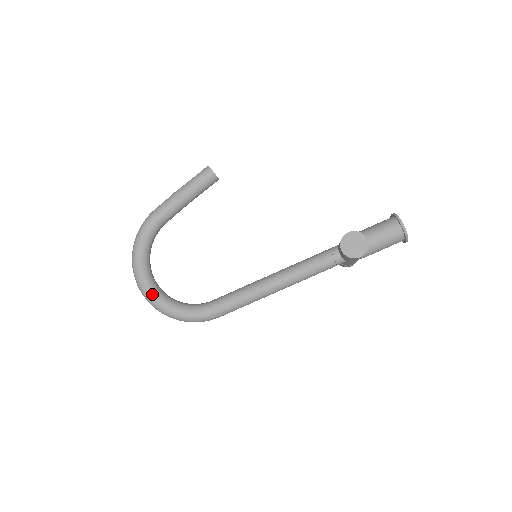
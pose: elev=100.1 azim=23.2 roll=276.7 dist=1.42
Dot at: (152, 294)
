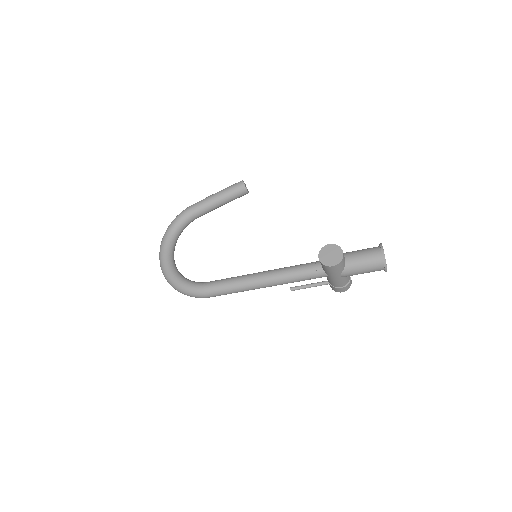
Dot at: (166, 265)
